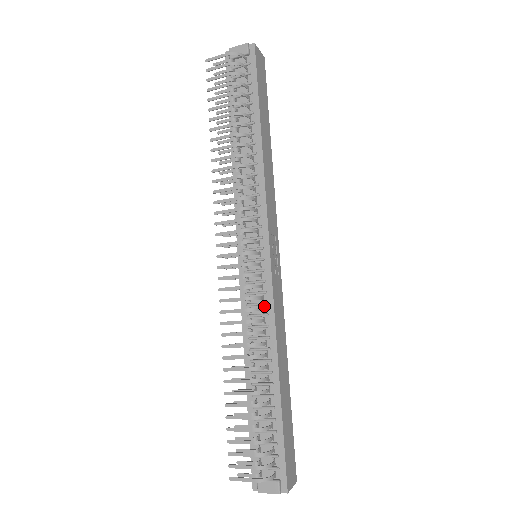
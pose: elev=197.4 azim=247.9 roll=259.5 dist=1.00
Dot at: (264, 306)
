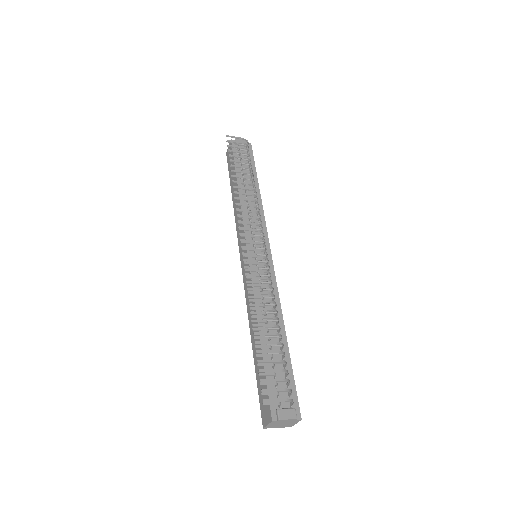
Dot at: (270, 284)
